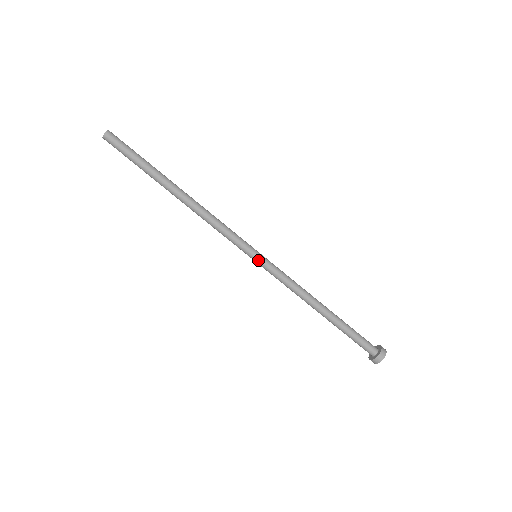
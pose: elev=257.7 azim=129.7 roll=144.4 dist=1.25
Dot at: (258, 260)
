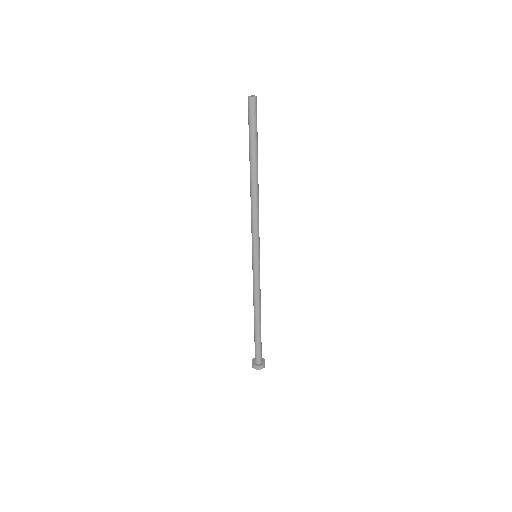
Dot at: (254, 260)
